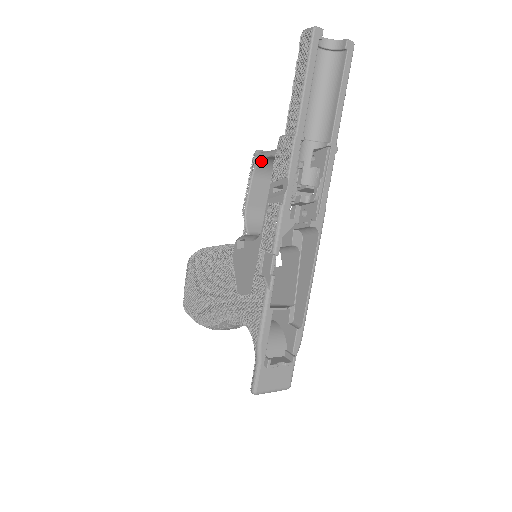
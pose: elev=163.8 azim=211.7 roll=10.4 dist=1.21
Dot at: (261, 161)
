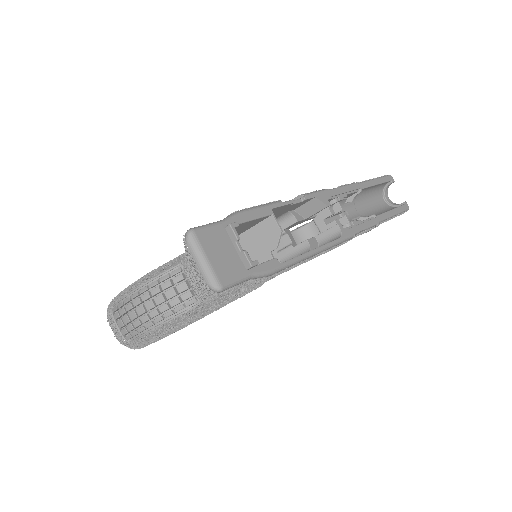
Dot at: (305, 226)
